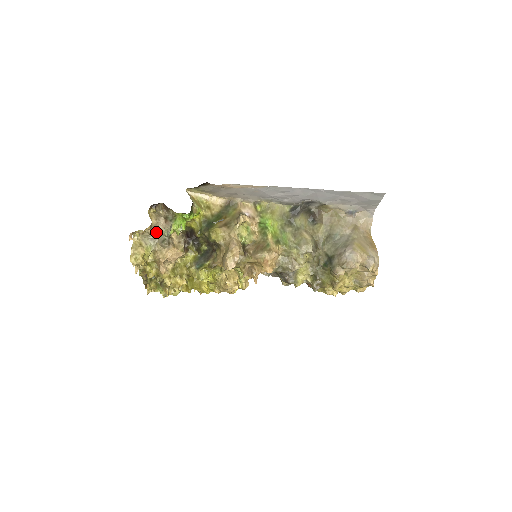
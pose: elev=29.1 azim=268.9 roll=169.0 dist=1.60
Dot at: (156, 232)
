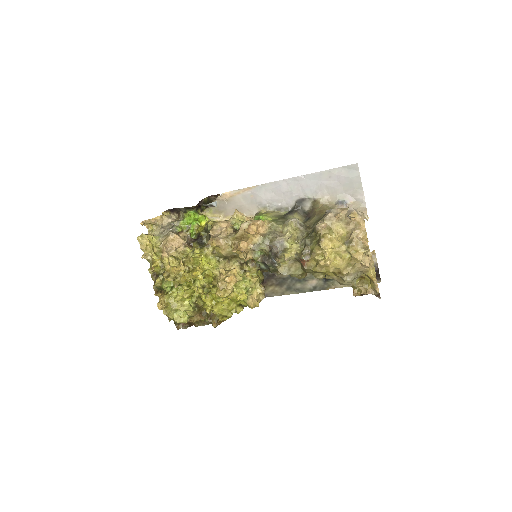
Dot at: (166, 226)
